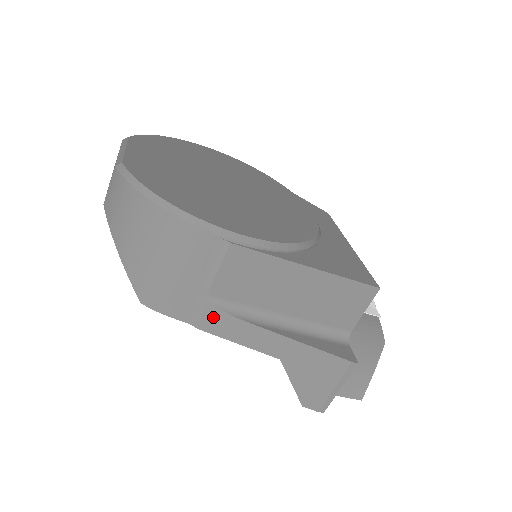
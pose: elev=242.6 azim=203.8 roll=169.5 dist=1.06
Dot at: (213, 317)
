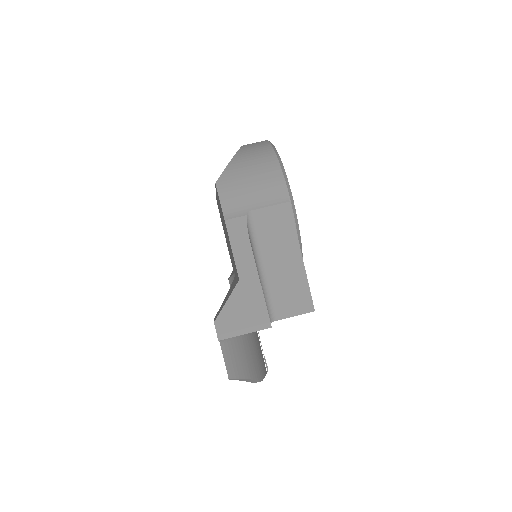
Dot at: (239, 223)
